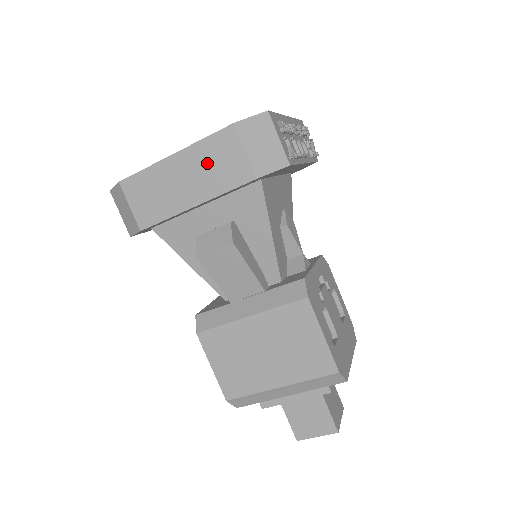
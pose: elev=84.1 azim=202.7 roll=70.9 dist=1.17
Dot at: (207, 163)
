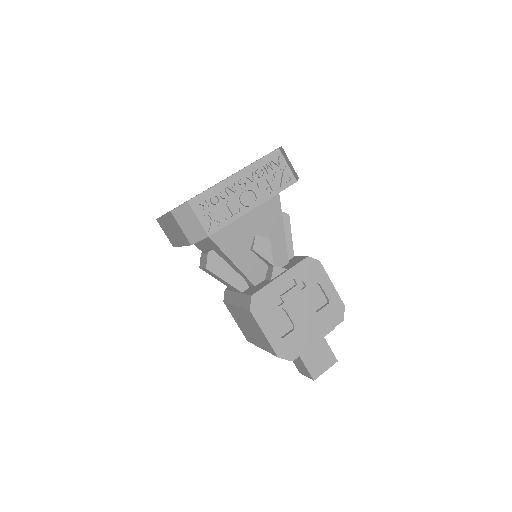
Dot at: (174, 227)
